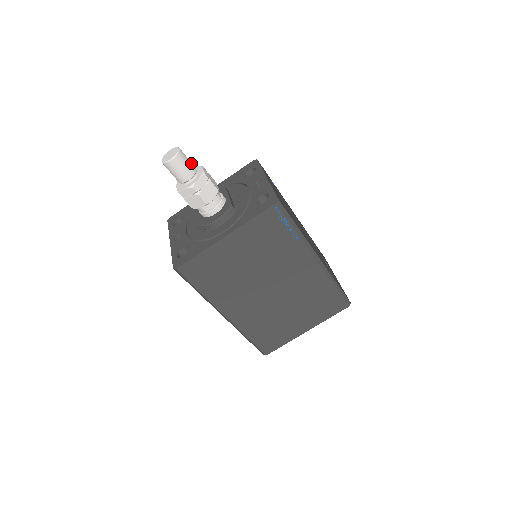
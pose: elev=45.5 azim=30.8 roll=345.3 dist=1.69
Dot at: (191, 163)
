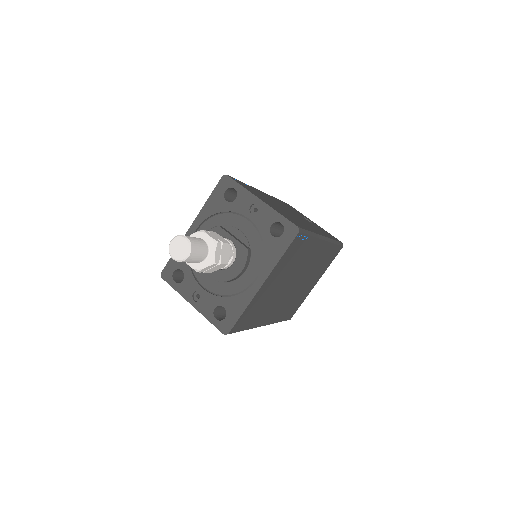
Dot at: (199, 240)
